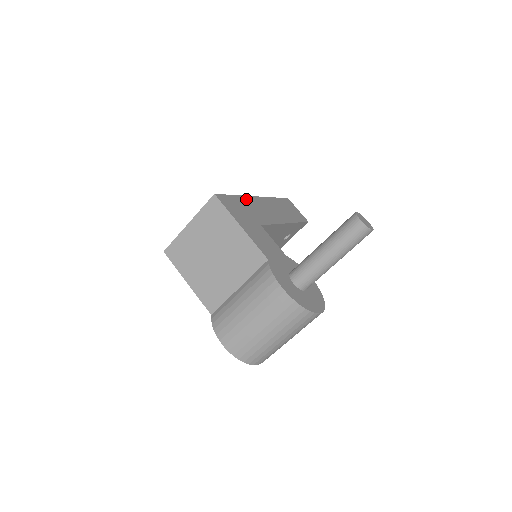
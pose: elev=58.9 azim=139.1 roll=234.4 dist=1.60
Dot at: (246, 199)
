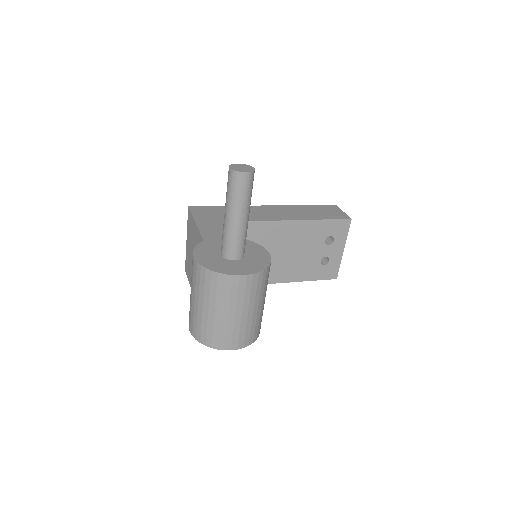
Dot at: occluded
